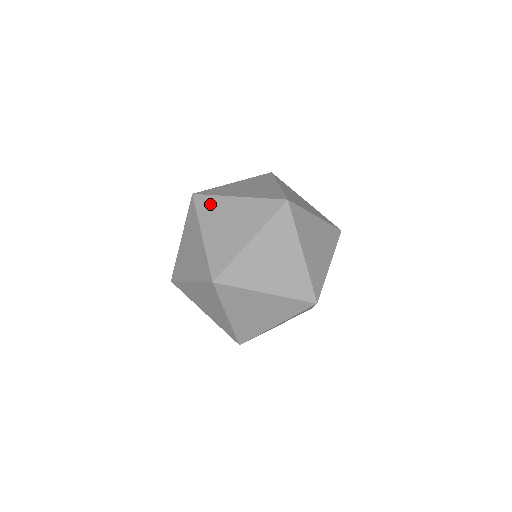
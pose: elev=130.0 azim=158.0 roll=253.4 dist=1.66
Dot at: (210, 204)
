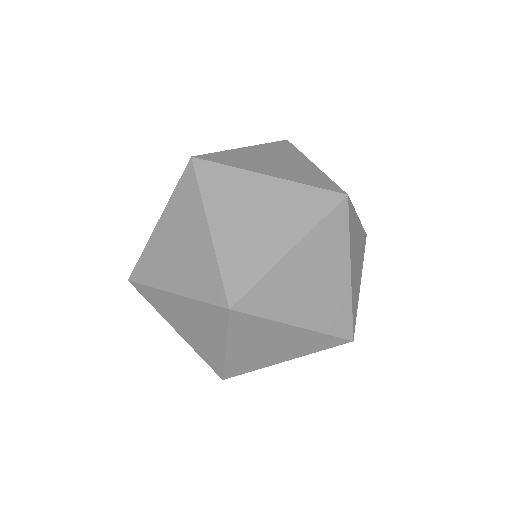
Dot at: (147, 263)
